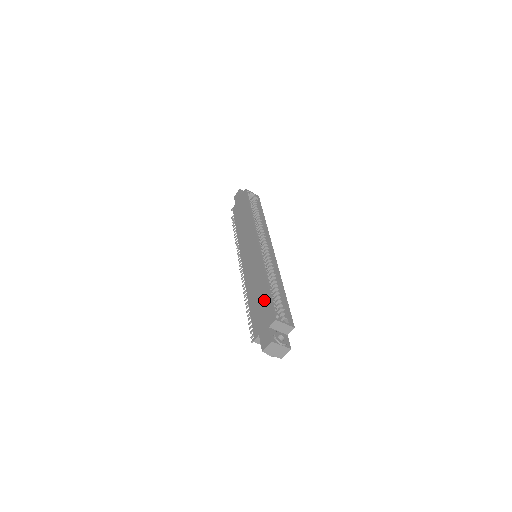
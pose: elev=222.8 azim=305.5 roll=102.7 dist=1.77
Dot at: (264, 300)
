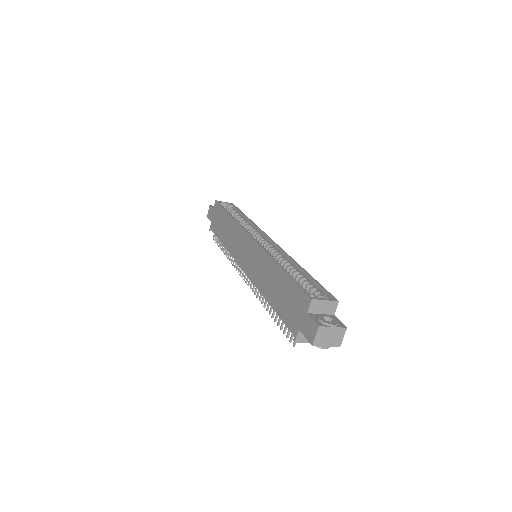
Dot at: (287, 288)
